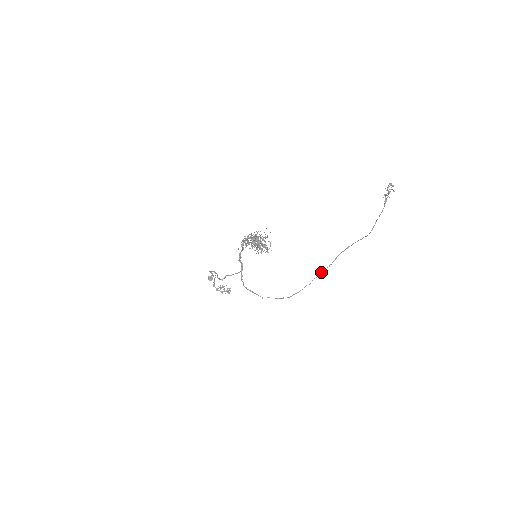
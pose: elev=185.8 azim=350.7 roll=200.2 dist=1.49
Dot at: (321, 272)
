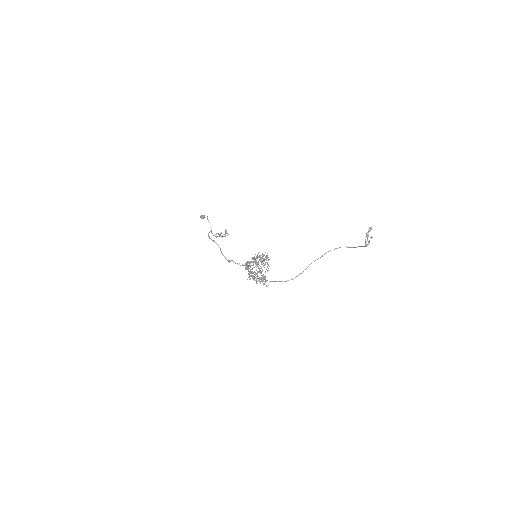
Dot at: (314, 261)
